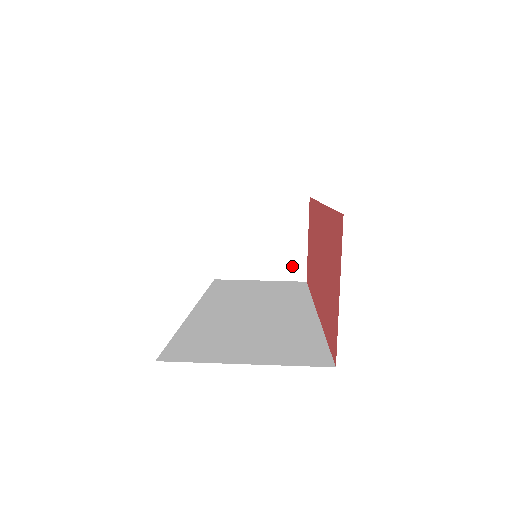
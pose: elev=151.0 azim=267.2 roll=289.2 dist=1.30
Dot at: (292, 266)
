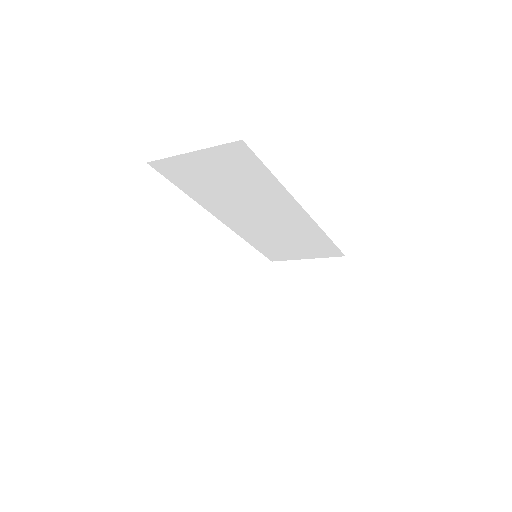
Dot at: (328, 317)
